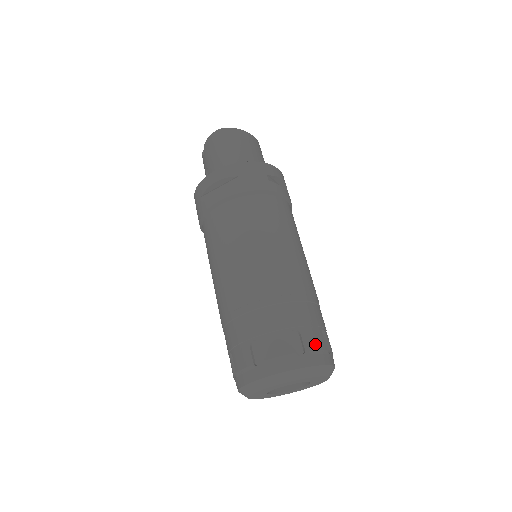
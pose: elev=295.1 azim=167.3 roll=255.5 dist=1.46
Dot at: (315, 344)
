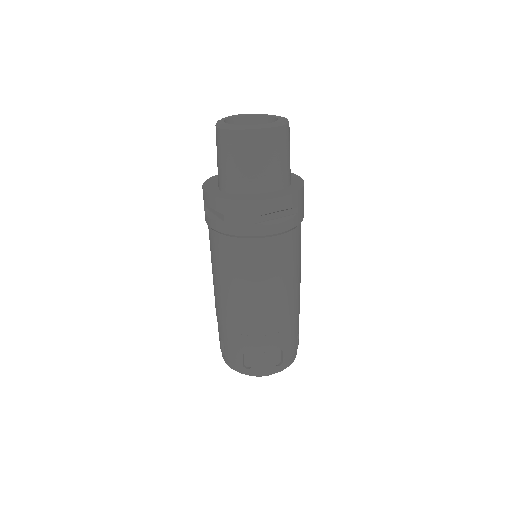
Dot at: (262, 364)
